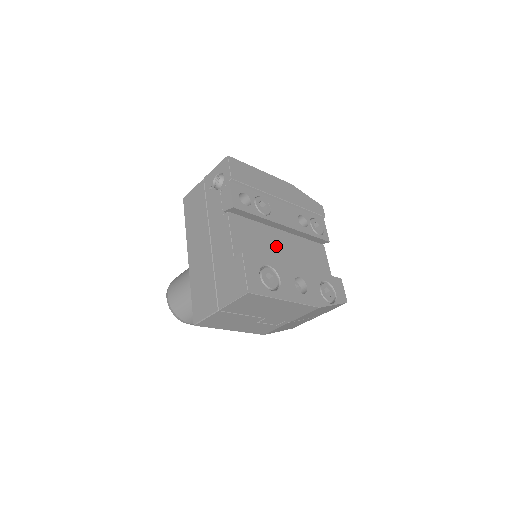
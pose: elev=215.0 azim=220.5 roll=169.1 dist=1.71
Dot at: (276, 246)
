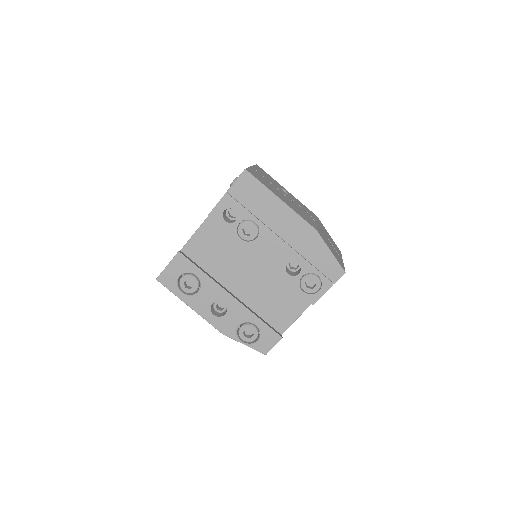
Dot at: (240, 267)
